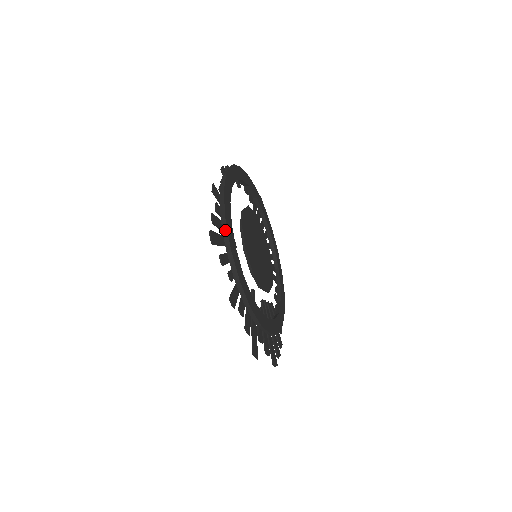
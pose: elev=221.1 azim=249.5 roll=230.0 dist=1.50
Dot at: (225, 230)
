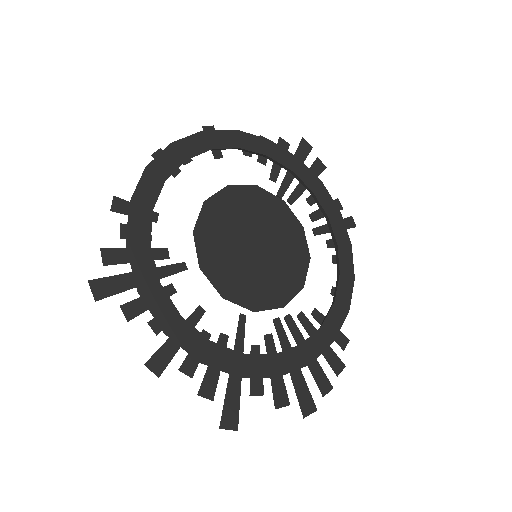
Dot at: occluded
